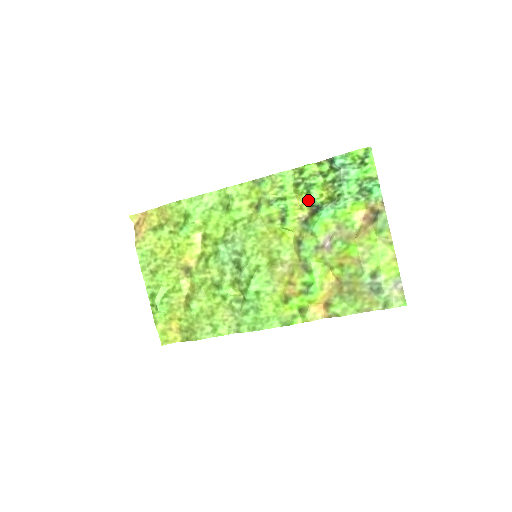
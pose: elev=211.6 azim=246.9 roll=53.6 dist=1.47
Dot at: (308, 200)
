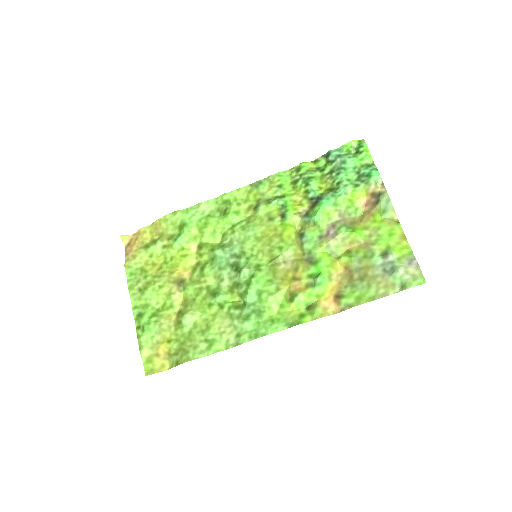
Dot at: (307, 194)
